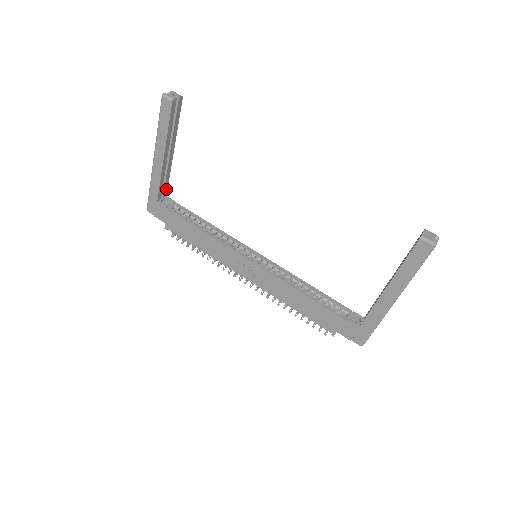
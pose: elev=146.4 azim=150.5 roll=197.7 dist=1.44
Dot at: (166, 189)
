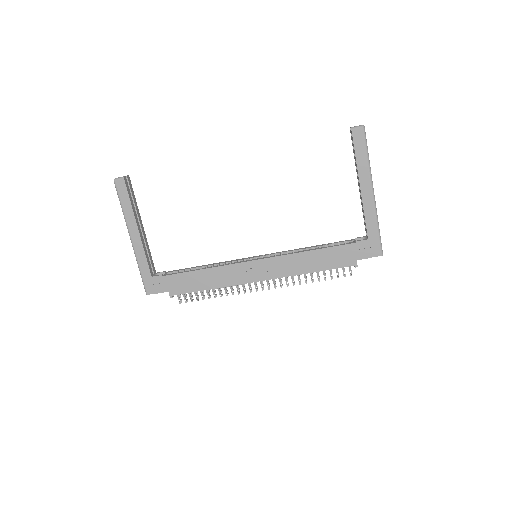
Dot at: (153, 265)
